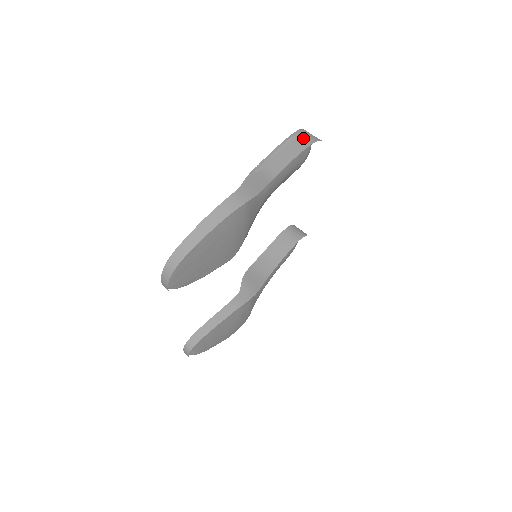
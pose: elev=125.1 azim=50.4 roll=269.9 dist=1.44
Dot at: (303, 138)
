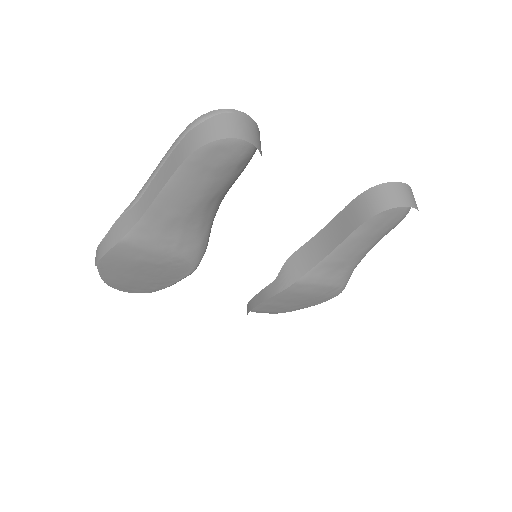
Dot at: (185, 143)
